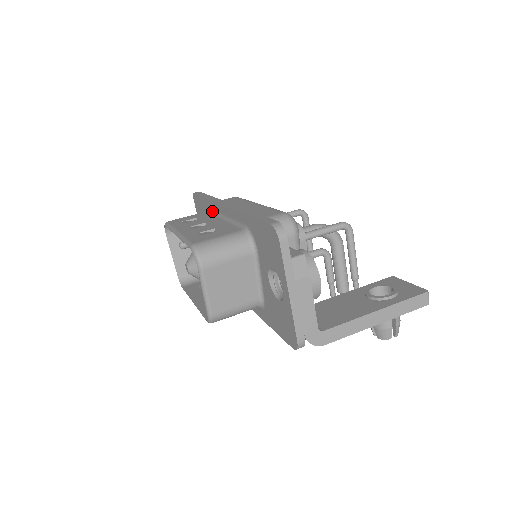
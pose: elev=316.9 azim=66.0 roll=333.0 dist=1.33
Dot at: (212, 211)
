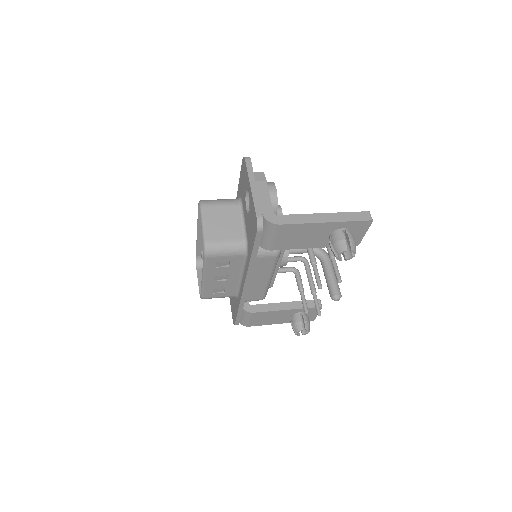
Dot at: occluded
